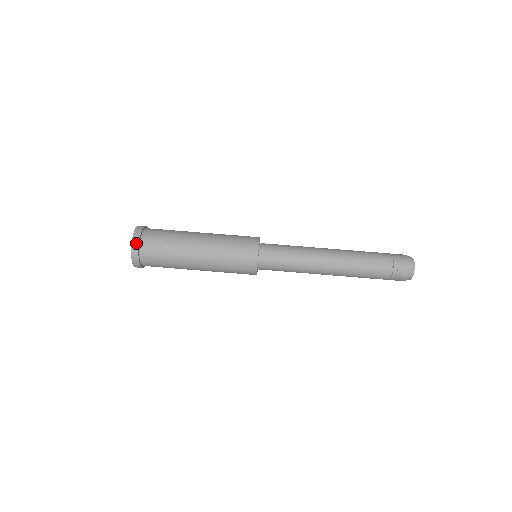
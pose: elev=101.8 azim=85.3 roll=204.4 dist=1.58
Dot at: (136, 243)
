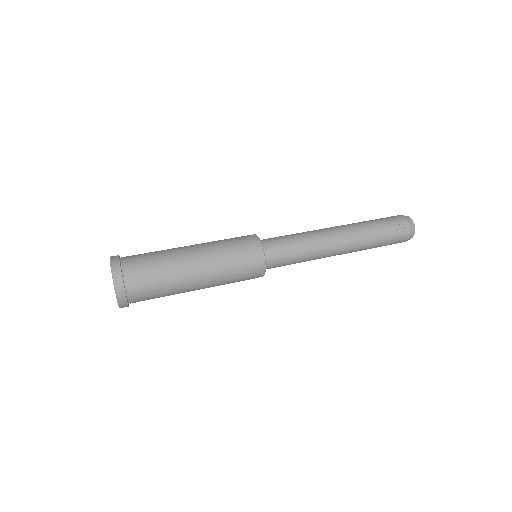
Dot at: occluded
